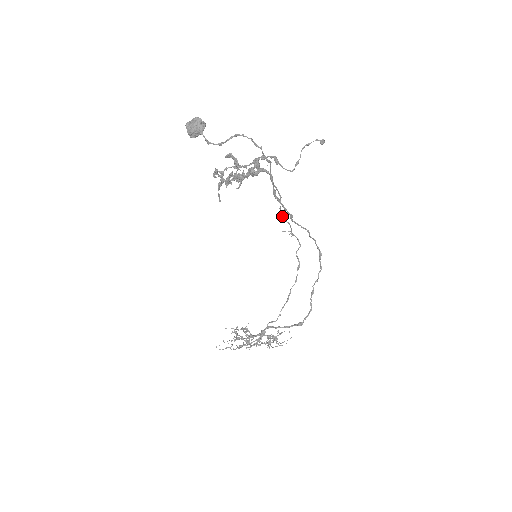
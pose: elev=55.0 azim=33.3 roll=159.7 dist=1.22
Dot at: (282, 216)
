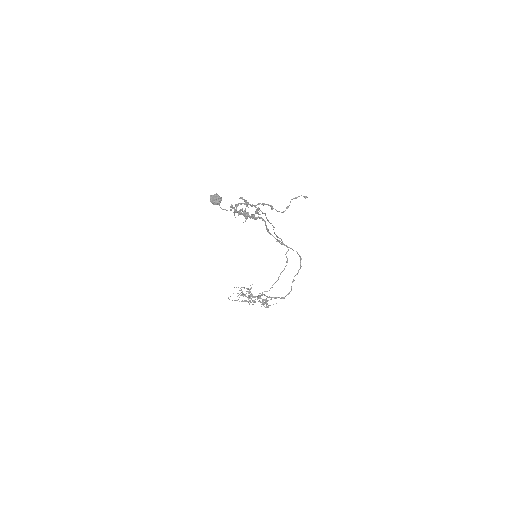
Dot at: (276, 235)
